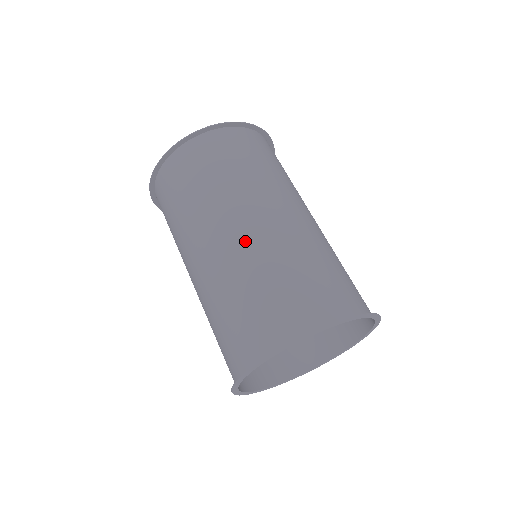
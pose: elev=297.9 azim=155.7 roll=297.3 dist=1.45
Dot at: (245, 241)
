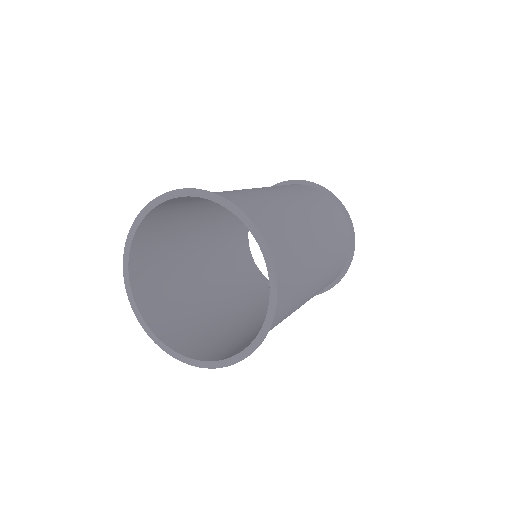
Dot at: occluded
